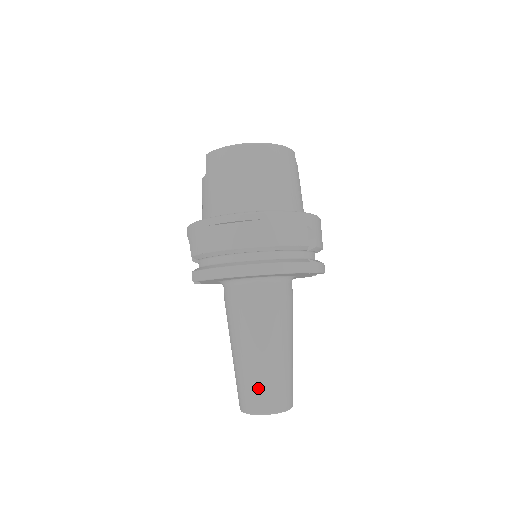
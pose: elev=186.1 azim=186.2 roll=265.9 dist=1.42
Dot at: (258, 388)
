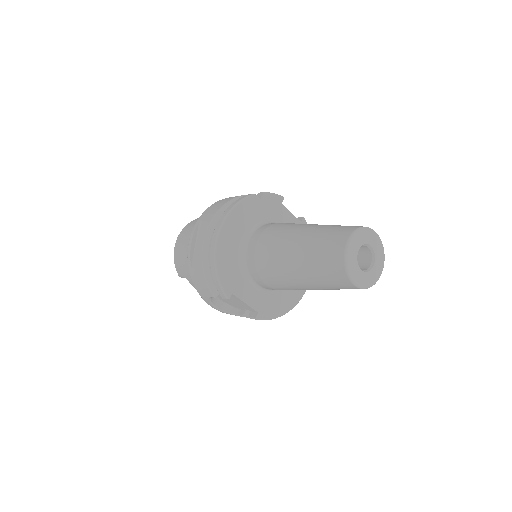
Dot at: (321, 250)
